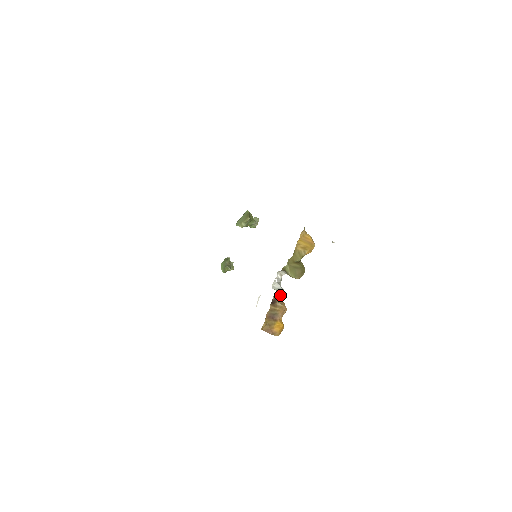
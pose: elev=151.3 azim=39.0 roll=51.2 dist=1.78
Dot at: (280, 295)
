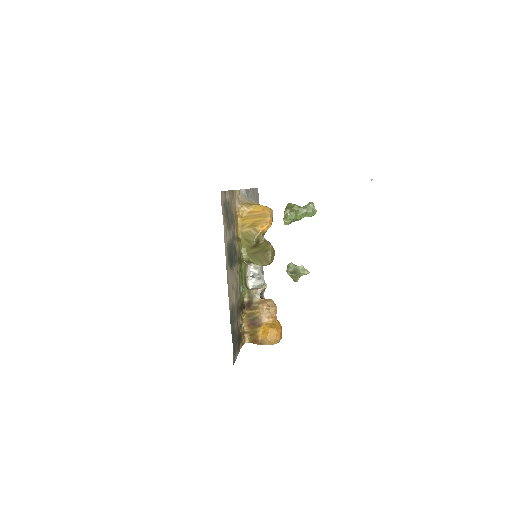
Dot at: (257, 293)
